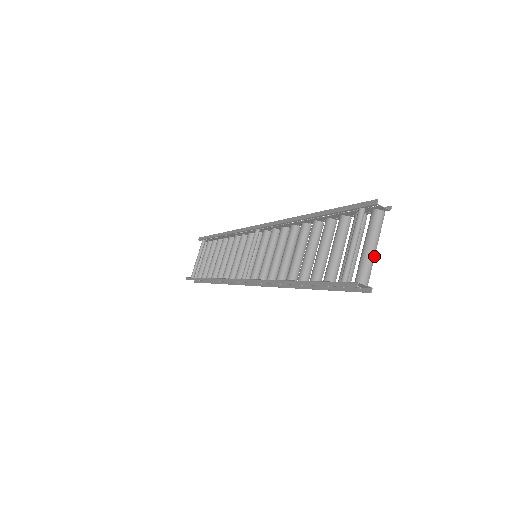
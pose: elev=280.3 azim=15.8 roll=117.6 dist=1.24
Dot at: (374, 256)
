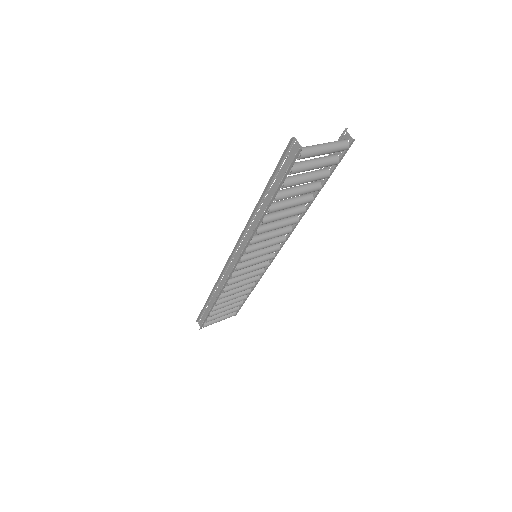
Dot at: (321, 149)
